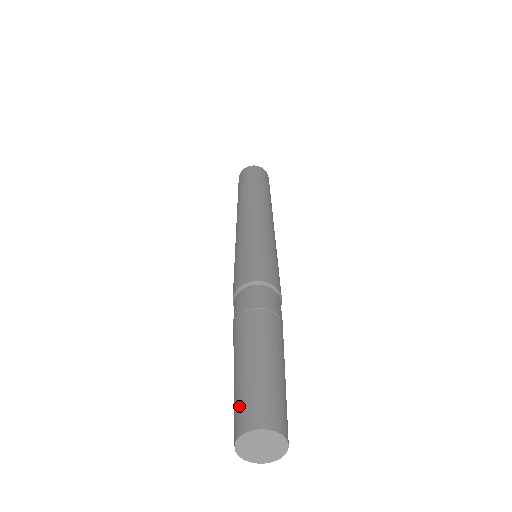
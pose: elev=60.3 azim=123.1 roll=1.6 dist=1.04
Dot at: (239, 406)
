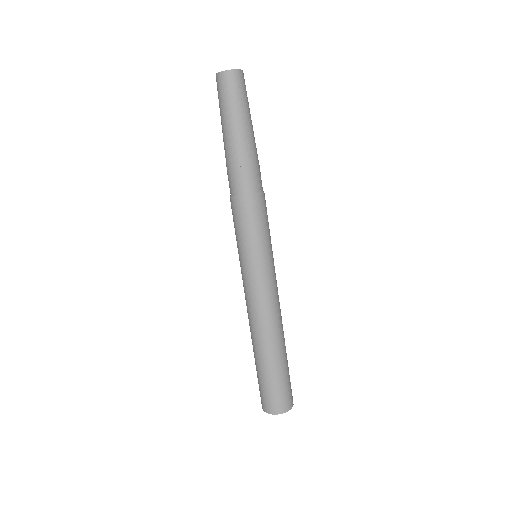
Dot at: occluded
